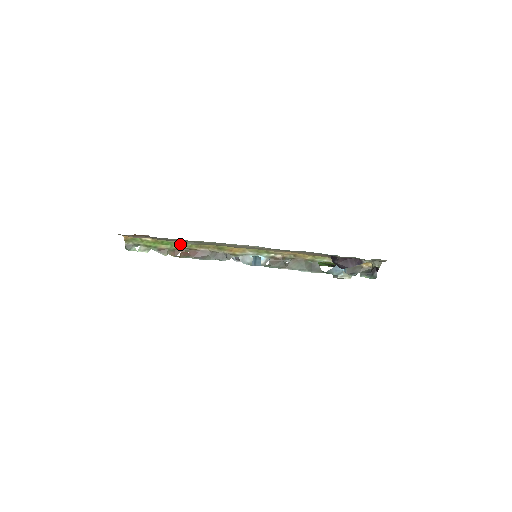
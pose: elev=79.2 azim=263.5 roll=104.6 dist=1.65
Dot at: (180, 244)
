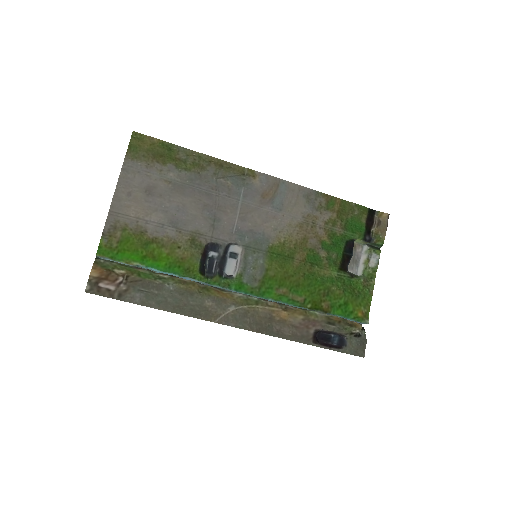
Dot at: (160, 278)
